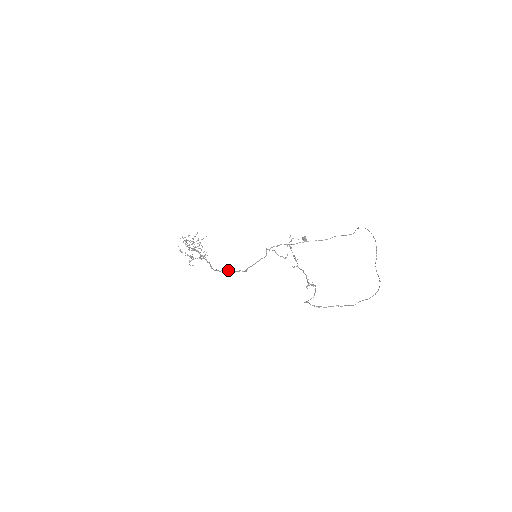
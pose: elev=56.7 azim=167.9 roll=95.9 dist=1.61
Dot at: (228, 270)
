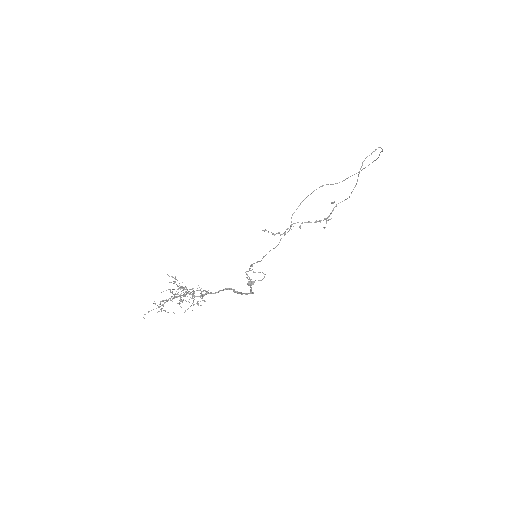
Dot at: occluded
